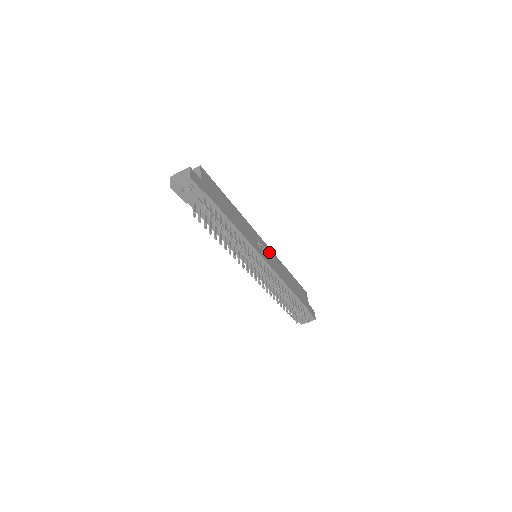
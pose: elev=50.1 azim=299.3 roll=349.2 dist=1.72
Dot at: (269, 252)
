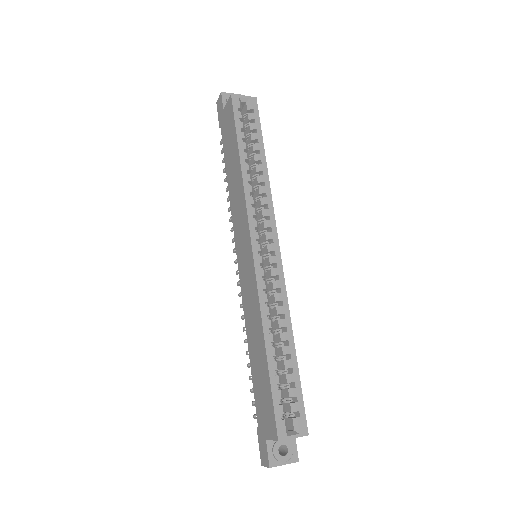
Dot at: occluded
